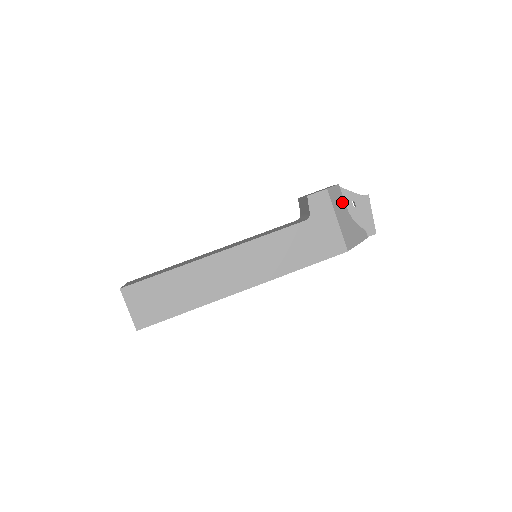
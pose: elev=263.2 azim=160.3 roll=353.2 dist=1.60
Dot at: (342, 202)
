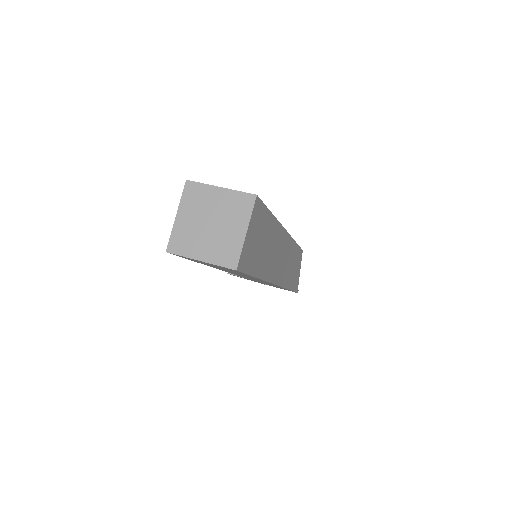
Dot at: occluded
